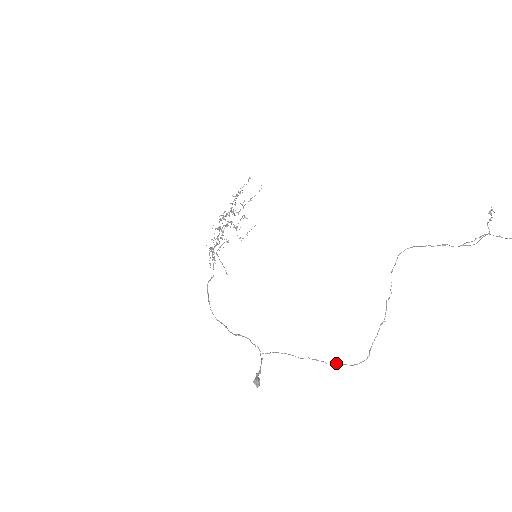
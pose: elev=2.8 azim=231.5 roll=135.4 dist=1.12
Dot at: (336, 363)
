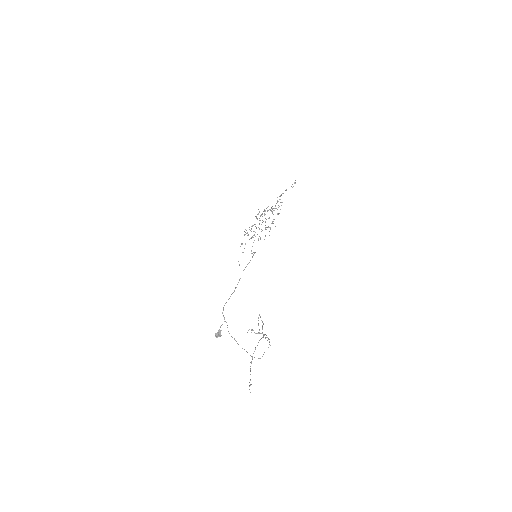
Dot at: occluded
